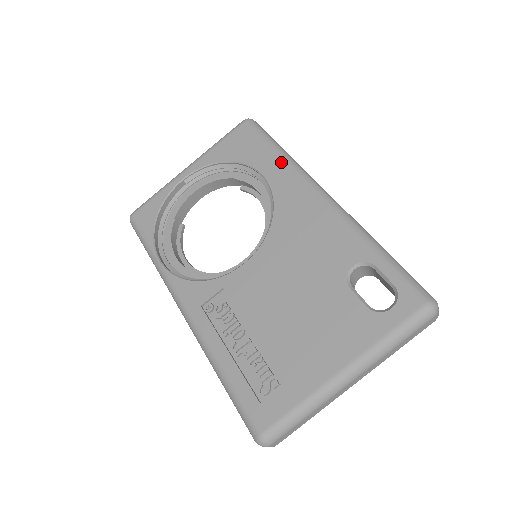
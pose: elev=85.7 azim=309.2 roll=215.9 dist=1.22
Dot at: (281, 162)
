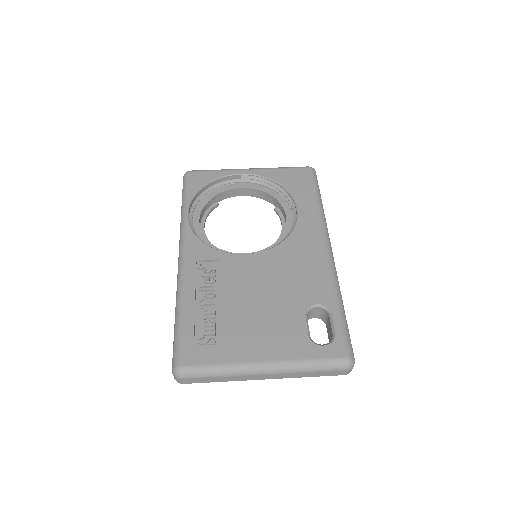
Dot at: (315, 209)
